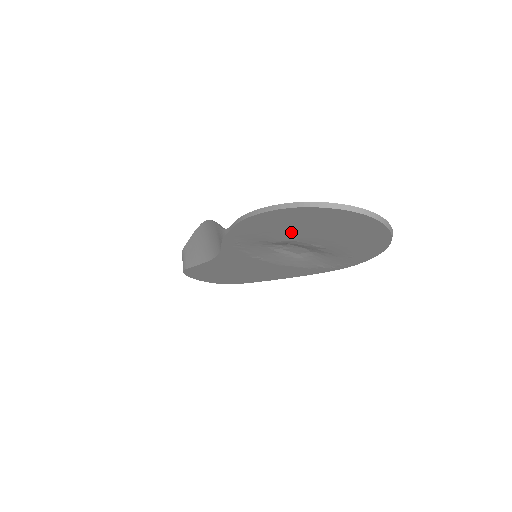
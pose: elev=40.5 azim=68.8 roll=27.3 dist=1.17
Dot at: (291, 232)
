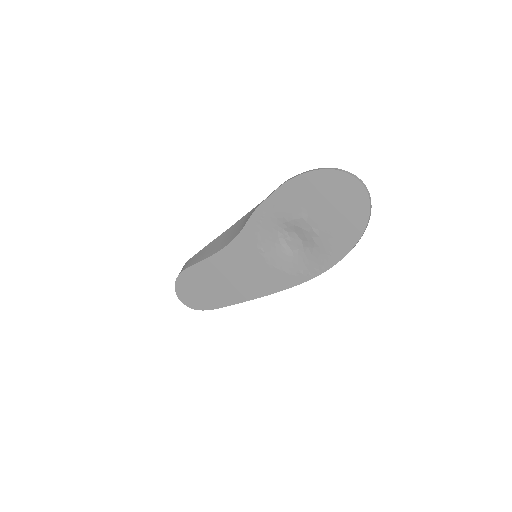
Dot at: (308, 205)
